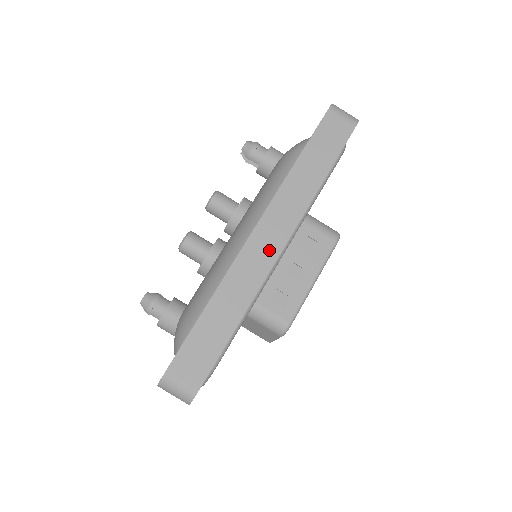
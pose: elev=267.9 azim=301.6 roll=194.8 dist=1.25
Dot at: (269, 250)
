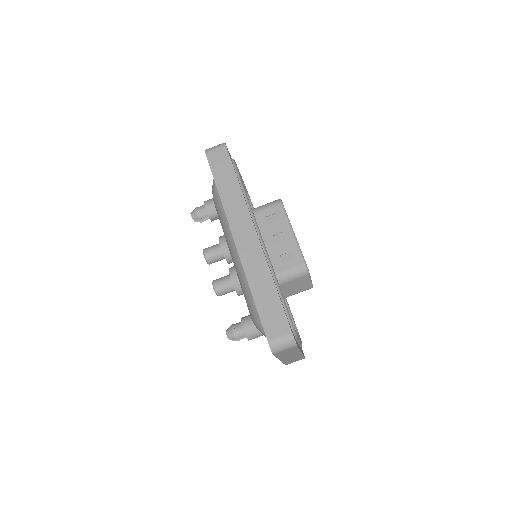
Dot at: (251, 240)
